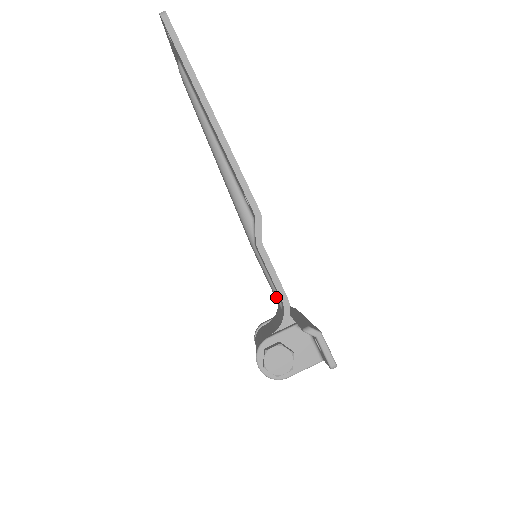
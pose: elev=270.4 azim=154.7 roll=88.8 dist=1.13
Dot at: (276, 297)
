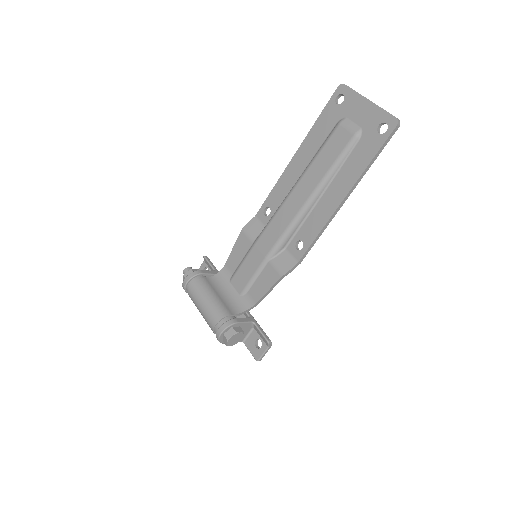
Dot at: (245, 288)
